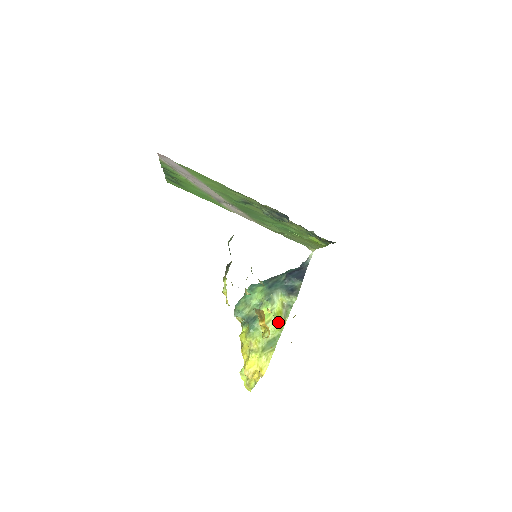
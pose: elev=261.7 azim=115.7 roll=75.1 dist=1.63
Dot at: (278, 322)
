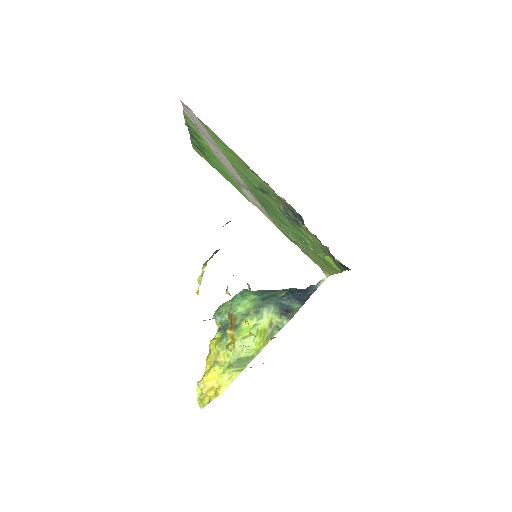
Dot at: (258, 341)
